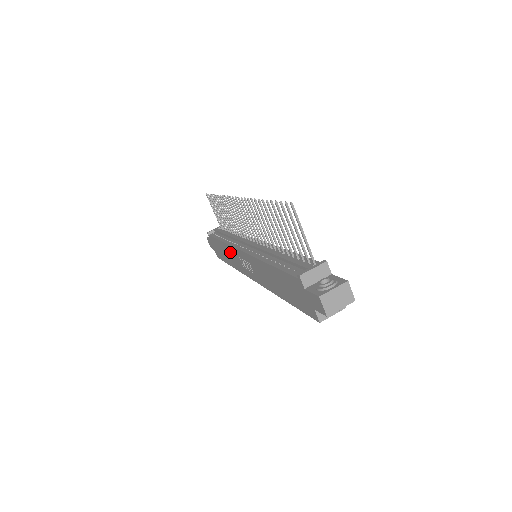
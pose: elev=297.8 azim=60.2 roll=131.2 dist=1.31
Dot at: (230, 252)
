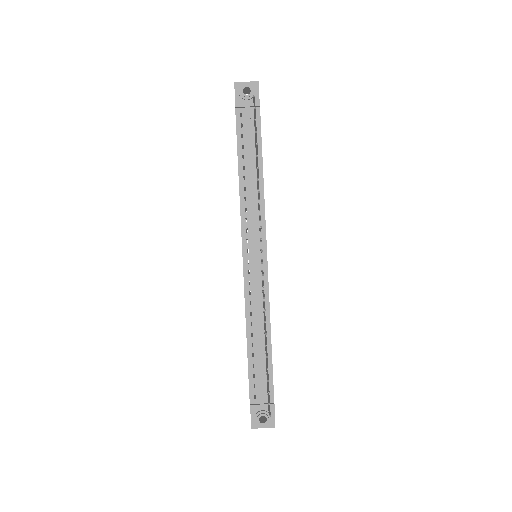
Dot at: occluded
